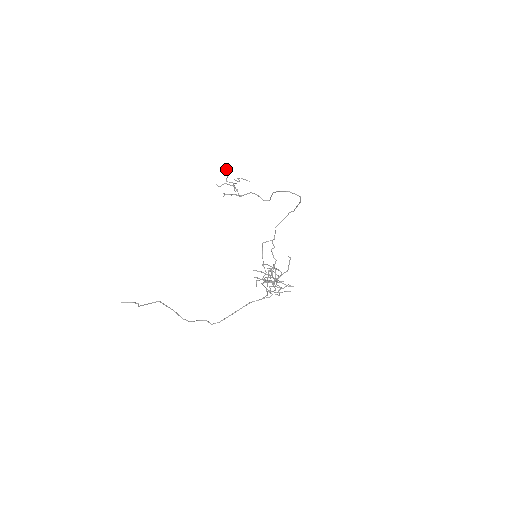
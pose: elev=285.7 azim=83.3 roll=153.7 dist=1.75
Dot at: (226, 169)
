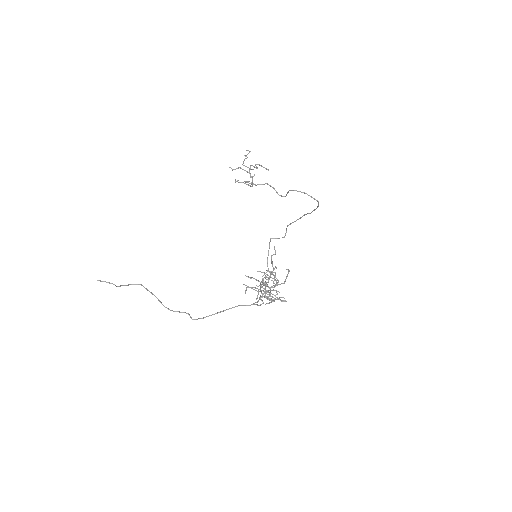
Dot at: occluded
